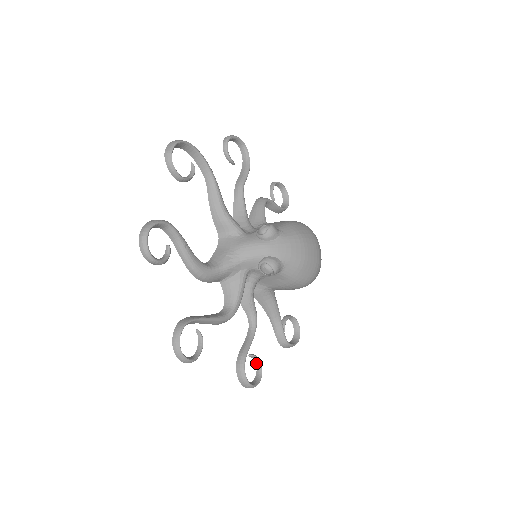
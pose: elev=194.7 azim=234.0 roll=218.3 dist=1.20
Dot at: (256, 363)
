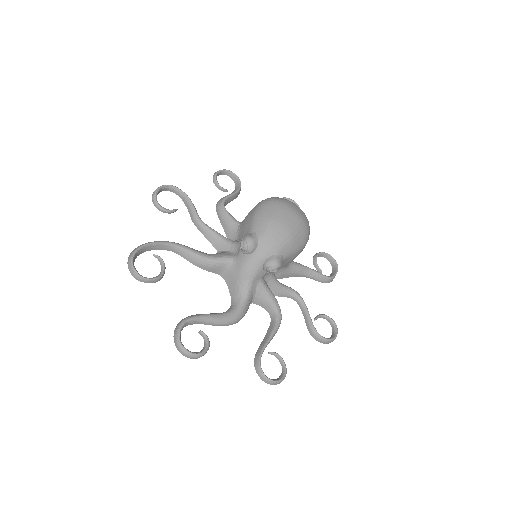
Dot at: (324, 318)
